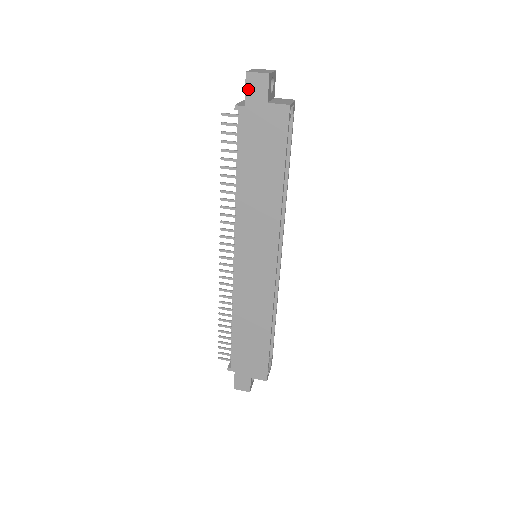
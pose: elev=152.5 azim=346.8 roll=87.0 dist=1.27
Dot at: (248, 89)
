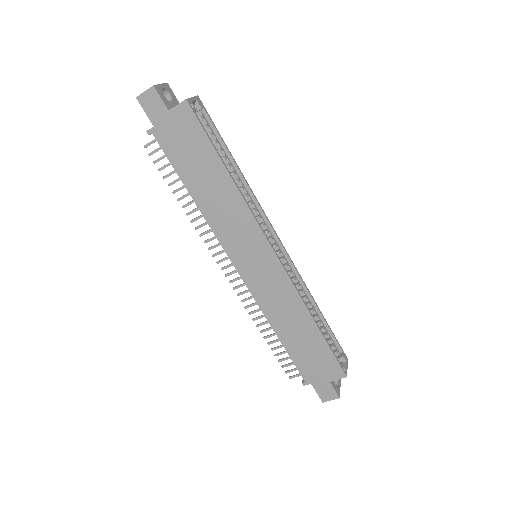
Dot at: (147, 110)
